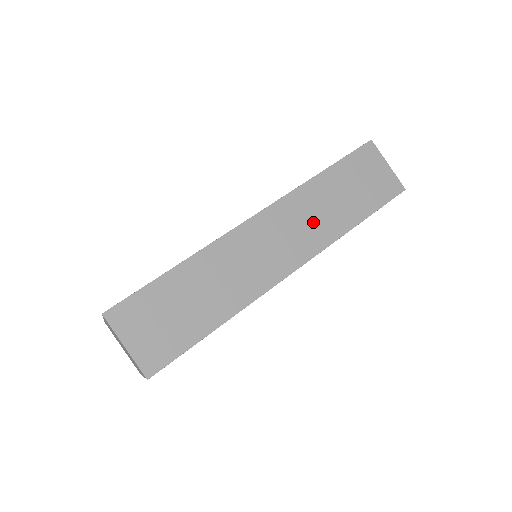
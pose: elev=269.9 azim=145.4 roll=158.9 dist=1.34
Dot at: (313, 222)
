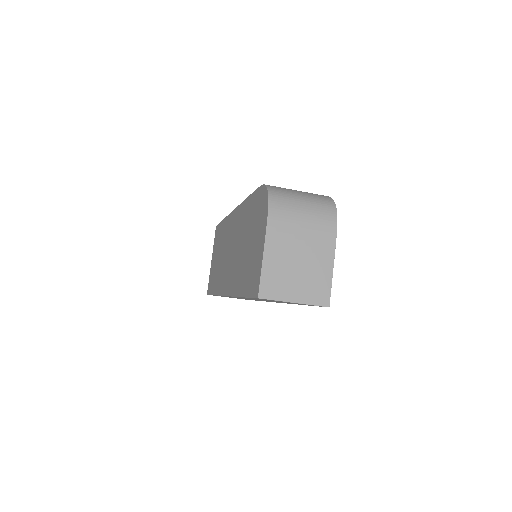
Dot at: occluded
